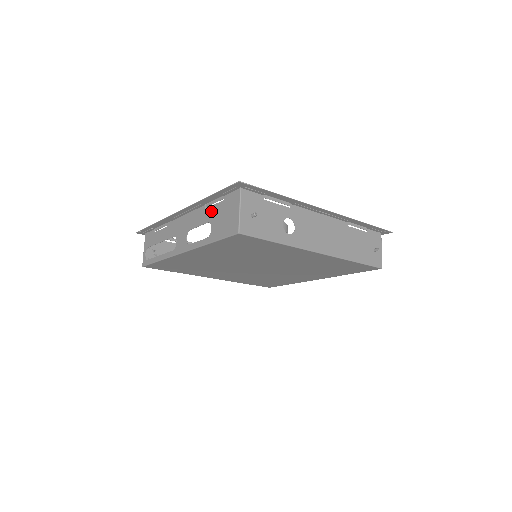
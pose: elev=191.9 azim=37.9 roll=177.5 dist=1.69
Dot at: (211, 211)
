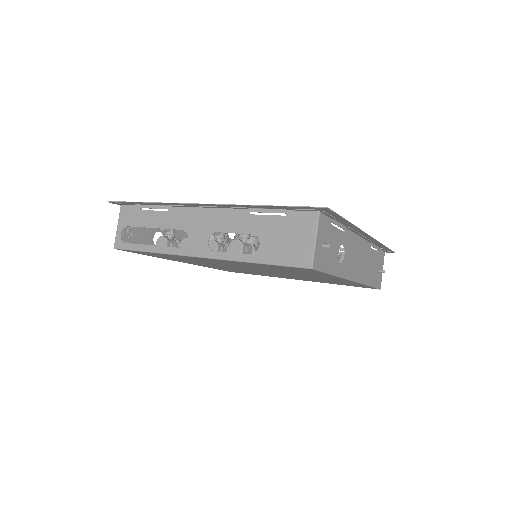
Dot at: (260, 222)
